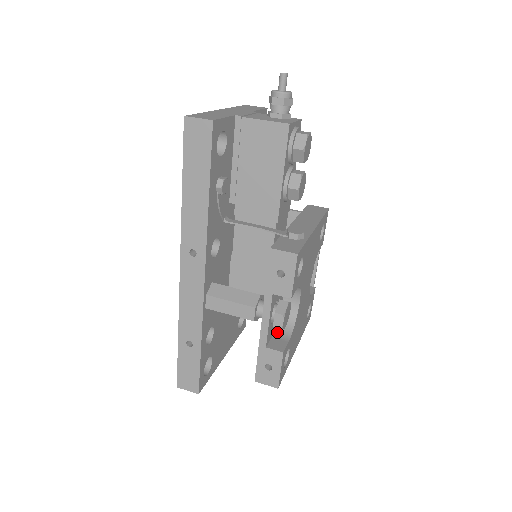
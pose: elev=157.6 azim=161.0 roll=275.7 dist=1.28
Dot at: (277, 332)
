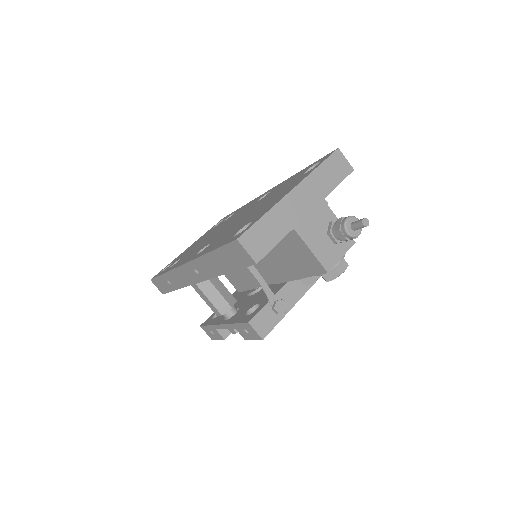
Dot at: occluded
